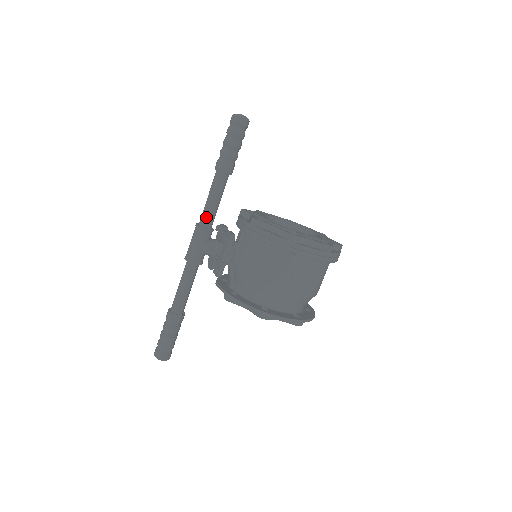
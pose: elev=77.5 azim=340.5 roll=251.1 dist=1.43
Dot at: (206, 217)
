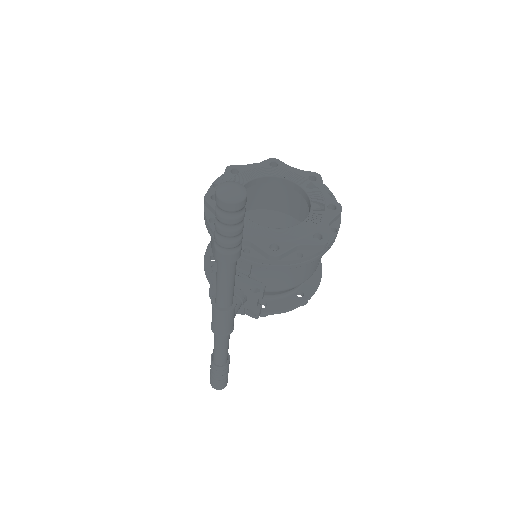
Dot at: (229, 300)
